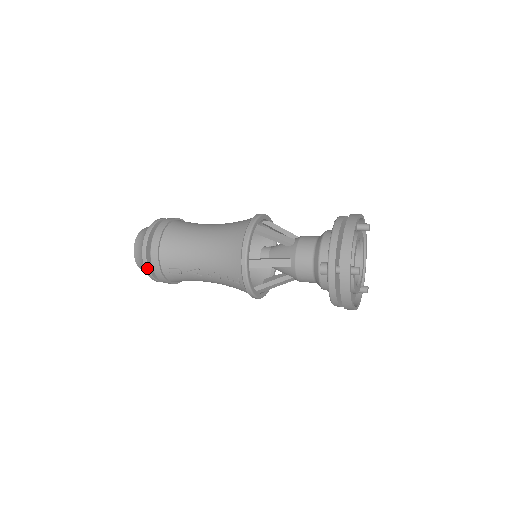
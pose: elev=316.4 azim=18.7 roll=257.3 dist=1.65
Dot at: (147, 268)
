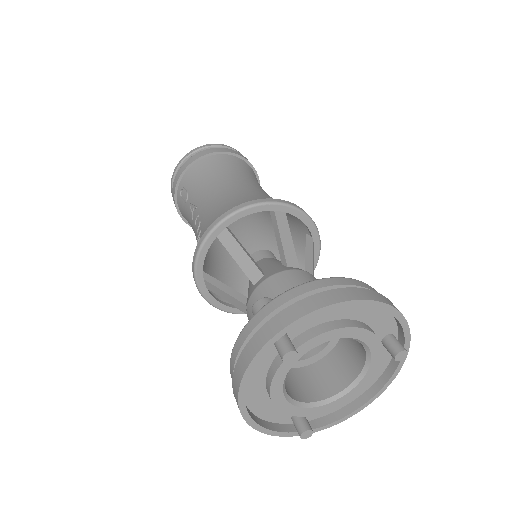
Dot at: (174, 173)
